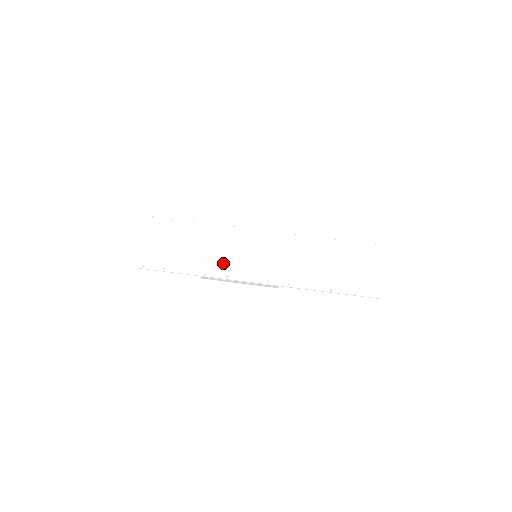
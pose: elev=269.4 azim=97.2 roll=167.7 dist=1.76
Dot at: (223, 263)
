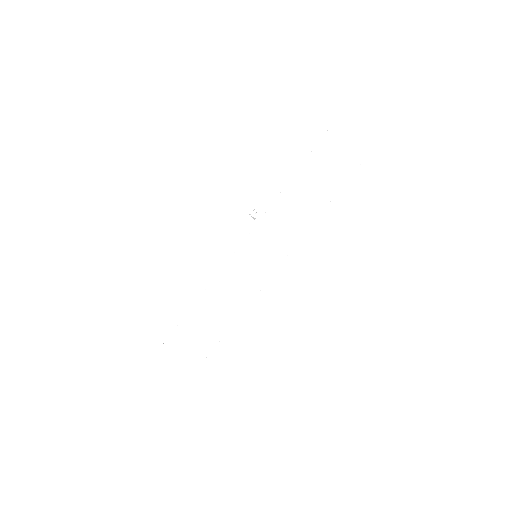
Dot at: (246, 291)
